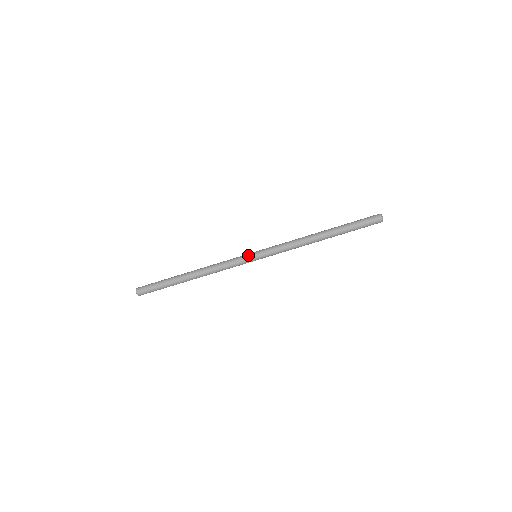
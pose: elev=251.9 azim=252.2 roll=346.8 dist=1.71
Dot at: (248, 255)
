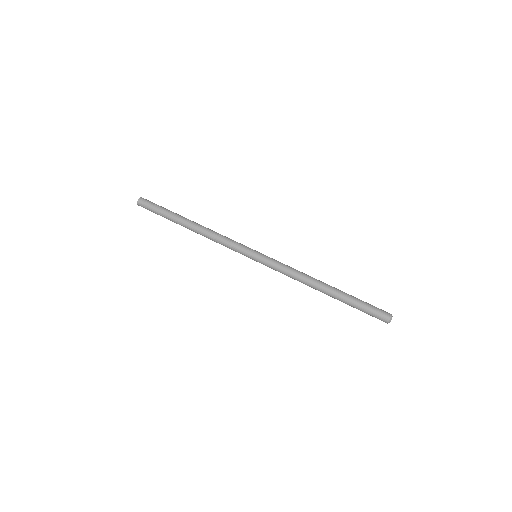
Dot at: (250, 249)
